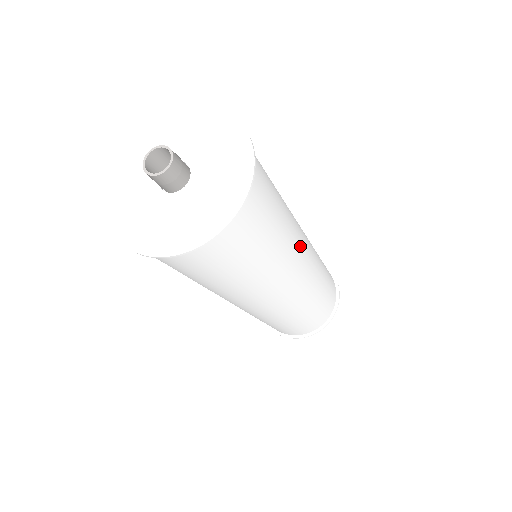
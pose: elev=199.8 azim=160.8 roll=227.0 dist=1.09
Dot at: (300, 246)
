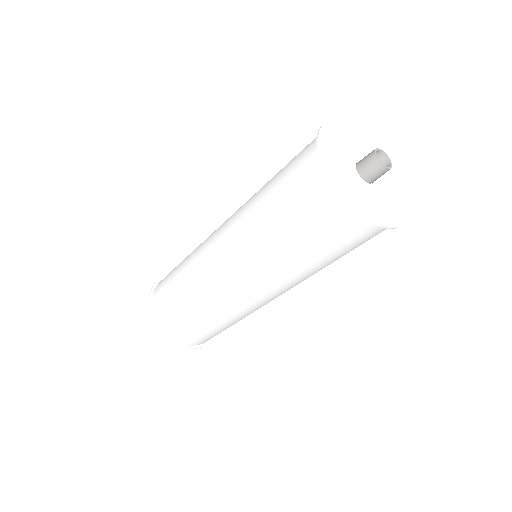
Dot at: occluded
